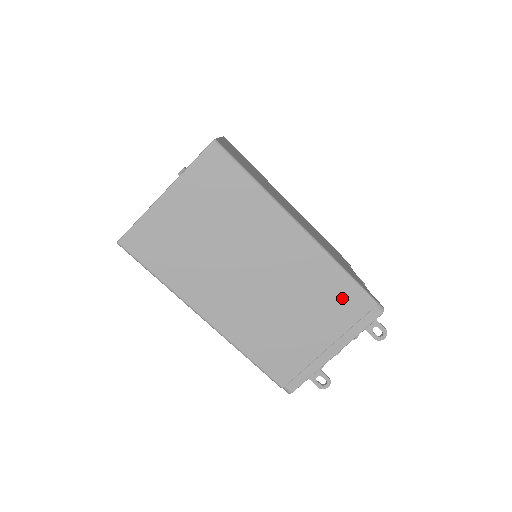
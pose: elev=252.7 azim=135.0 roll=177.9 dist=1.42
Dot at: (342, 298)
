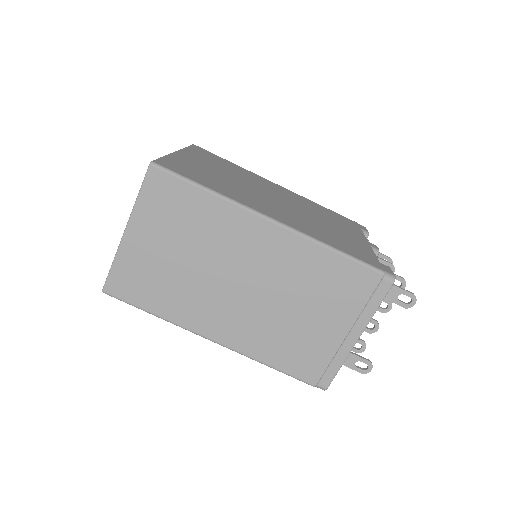
Dot at: (343, 279)
